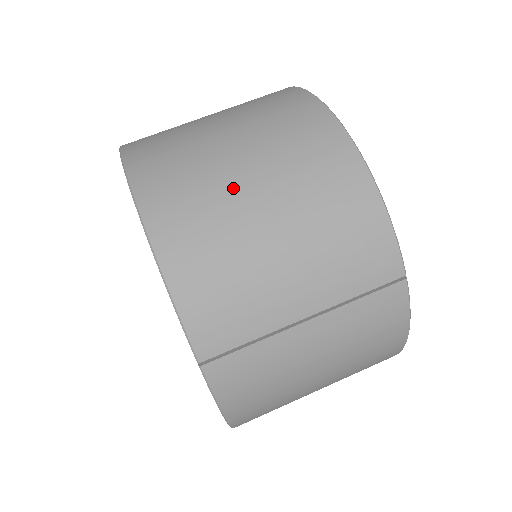
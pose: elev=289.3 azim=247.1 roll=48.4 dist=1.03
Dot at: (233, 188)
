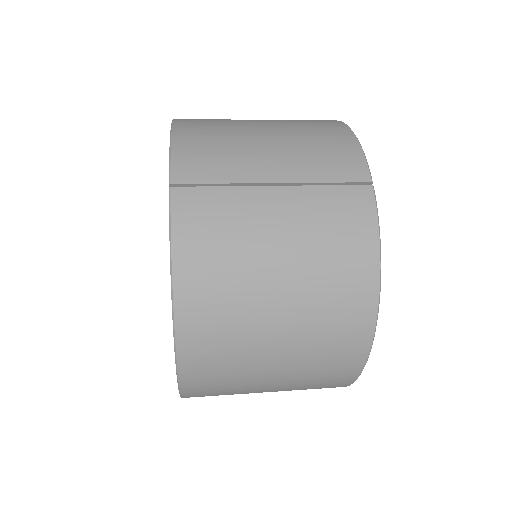
Dot at: (244, 120)
